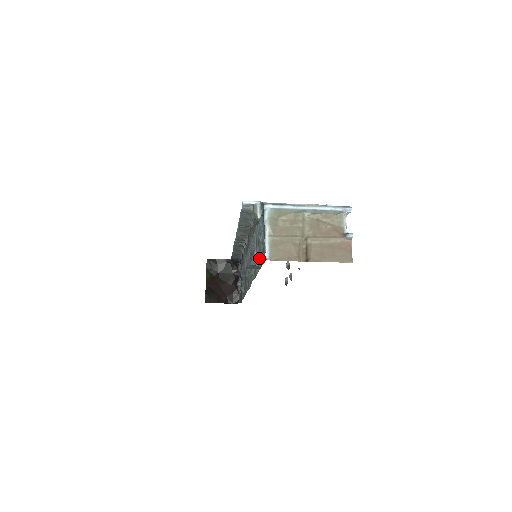
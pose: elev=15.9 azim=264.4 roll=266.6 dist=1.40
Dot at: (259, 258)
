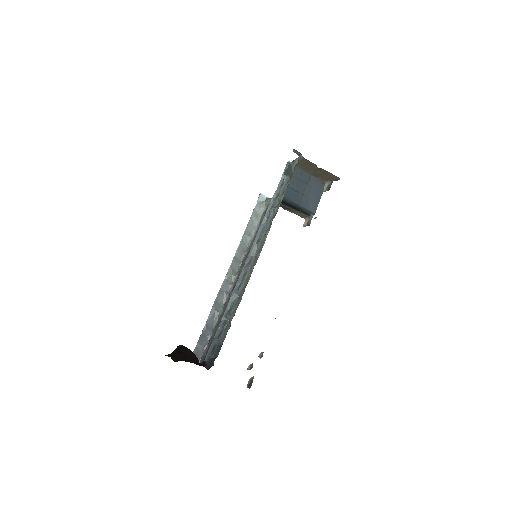
Dot at: (286, 185)
